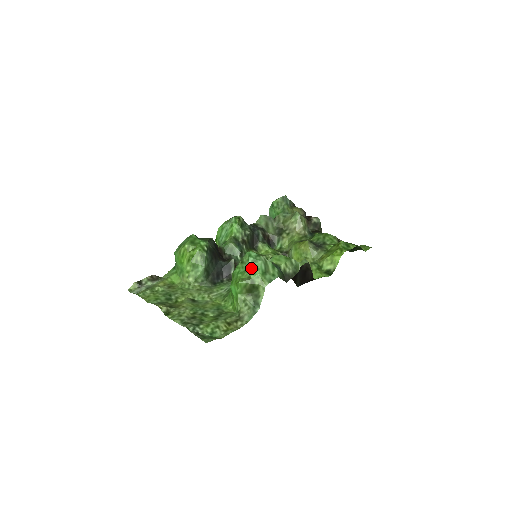
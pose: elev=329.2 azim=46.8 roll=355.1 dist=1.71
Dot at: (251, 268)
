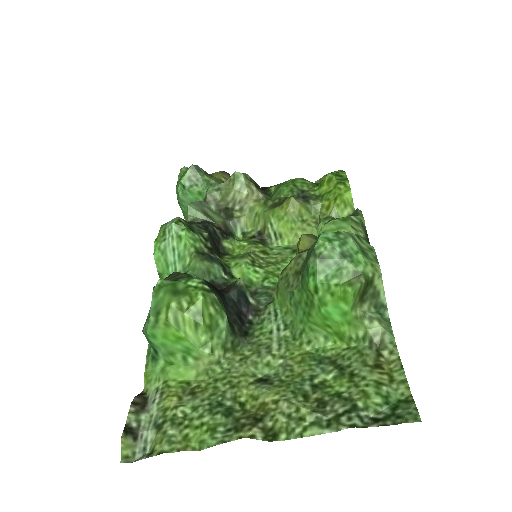
Dot at: (347, 258)
